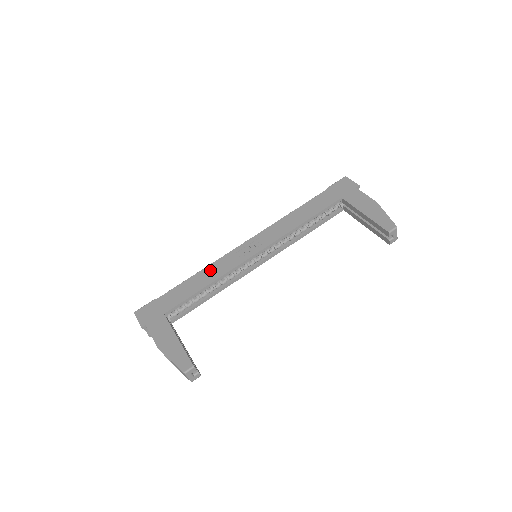
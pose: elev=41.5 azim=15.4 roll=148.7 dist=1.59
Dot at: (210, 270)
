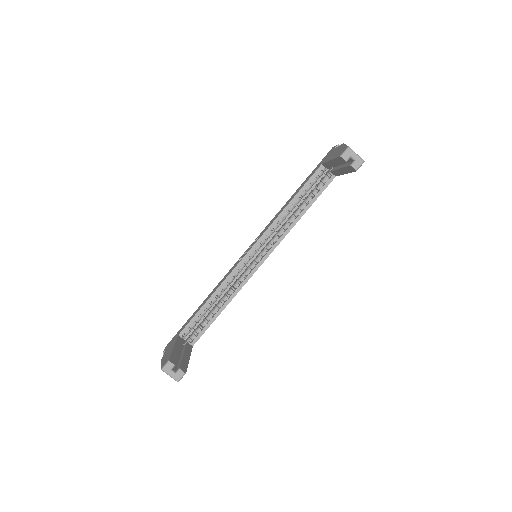
Dot at: occluded
